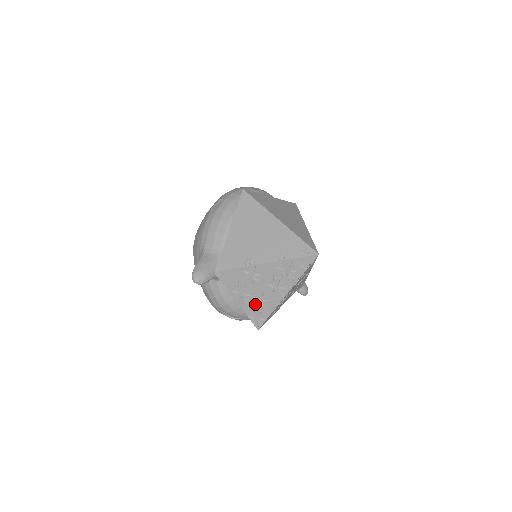
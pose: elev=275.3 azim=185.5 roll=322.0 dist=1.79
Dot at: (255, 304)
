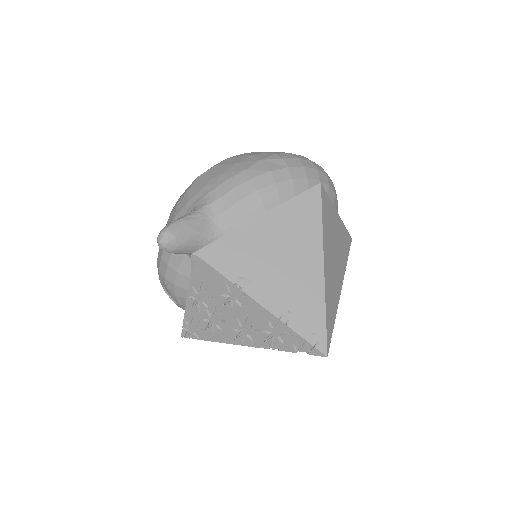
Dot at: (204, 318)
